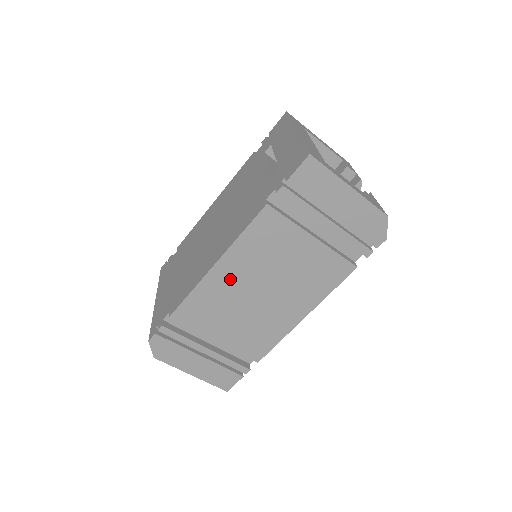
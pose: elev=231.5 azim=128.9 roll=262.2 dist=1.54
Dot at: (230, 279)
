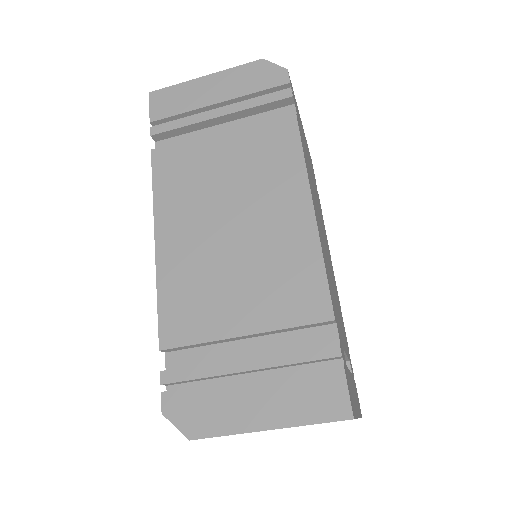
Dot at: (184, 242)
